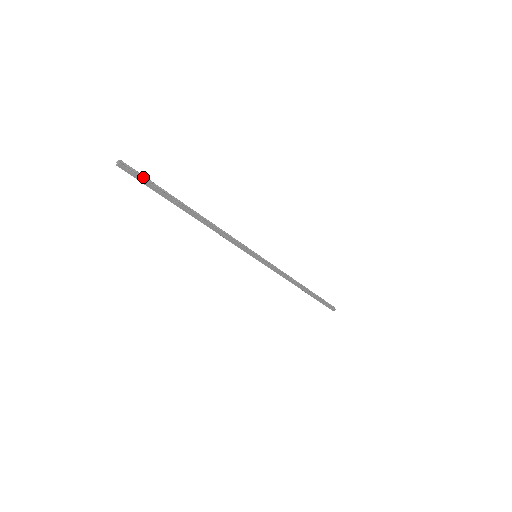
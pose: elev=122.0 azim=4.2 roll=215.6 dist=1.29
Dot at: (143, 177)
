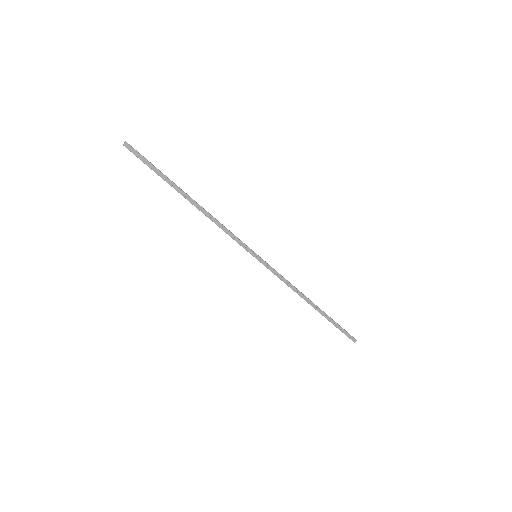
Dot at: (145, 159)
